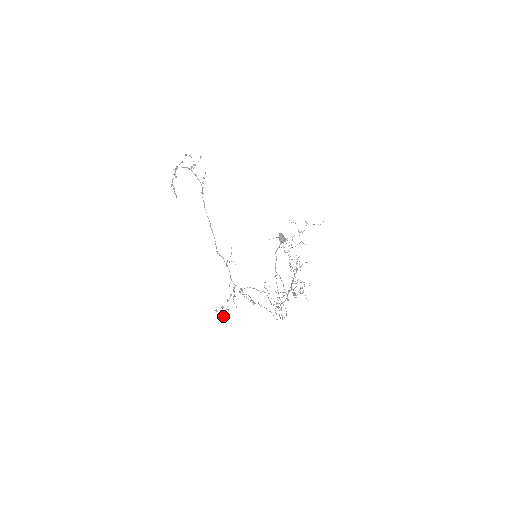
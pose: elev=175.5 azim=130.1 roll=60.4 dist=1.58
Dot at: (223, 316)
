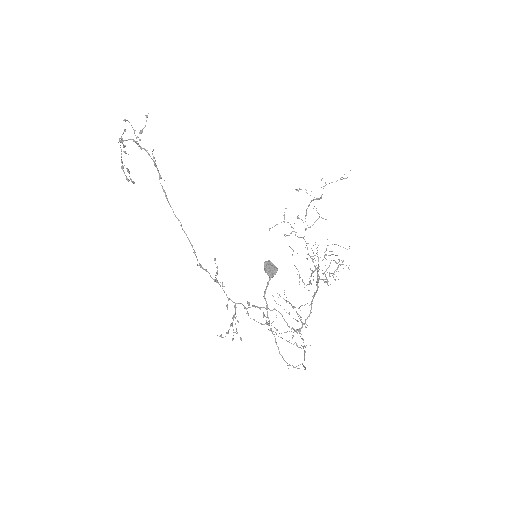
Dot at: (232, 340)
